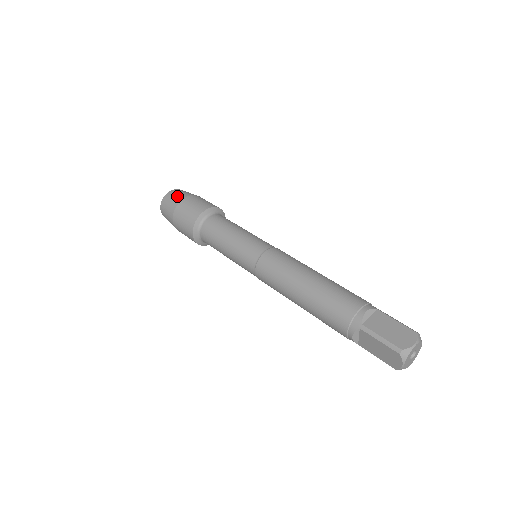
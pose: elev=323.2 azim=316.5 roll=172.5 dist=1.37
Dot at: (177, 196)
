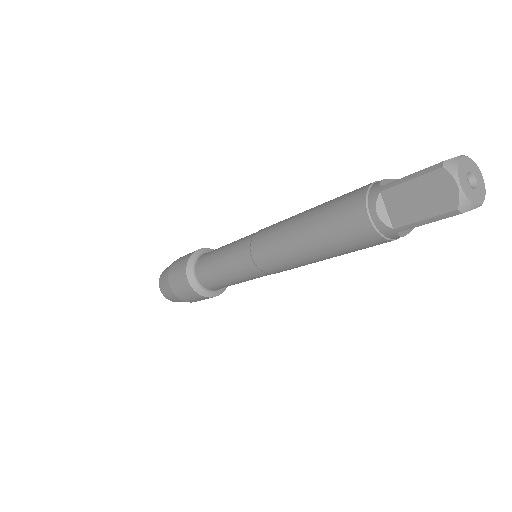
Dot at: occluded
